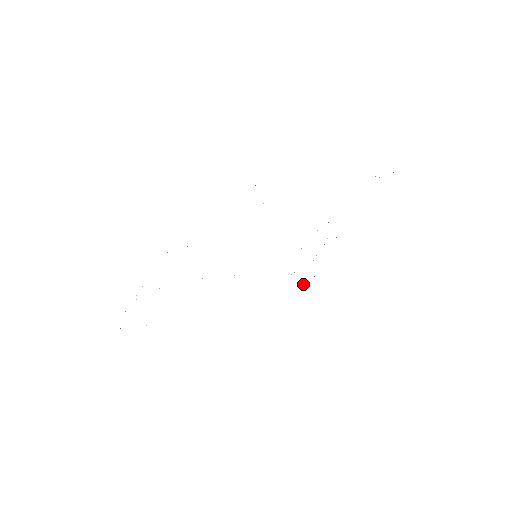
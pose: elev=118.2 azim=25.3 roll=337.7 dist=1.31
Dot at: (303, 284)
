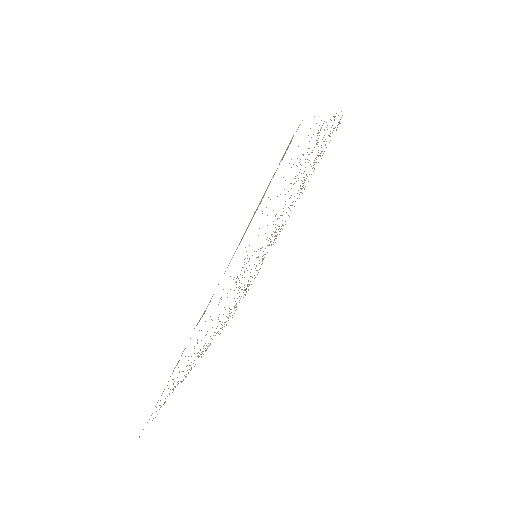
Dot at: occluded
